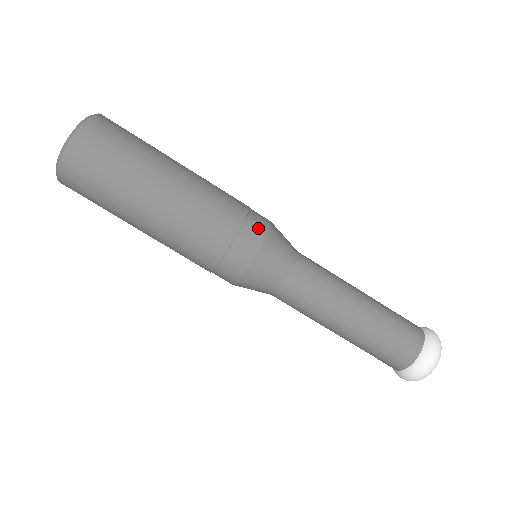
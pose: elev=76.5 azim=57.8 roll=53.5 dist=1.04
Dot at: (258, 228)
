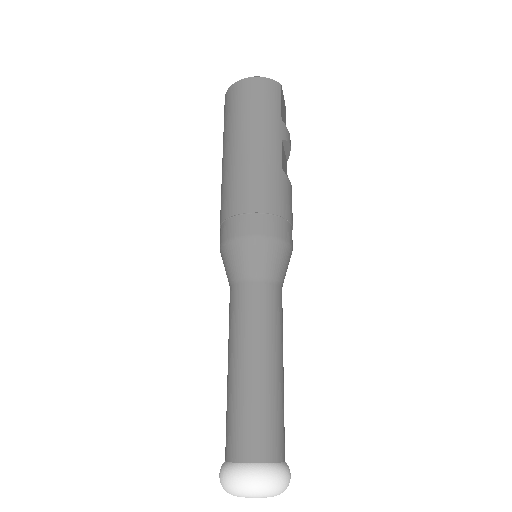
Dot at: (258, 226)
